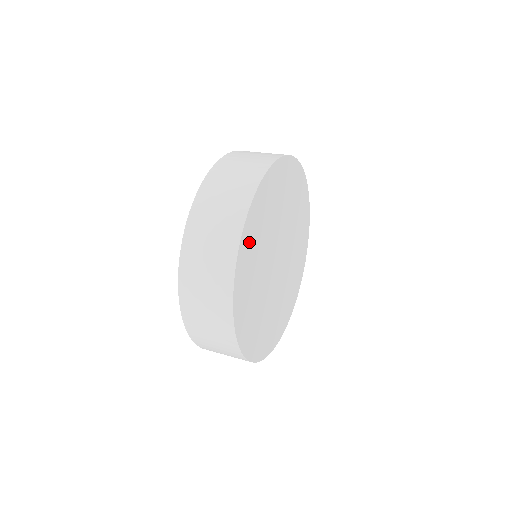
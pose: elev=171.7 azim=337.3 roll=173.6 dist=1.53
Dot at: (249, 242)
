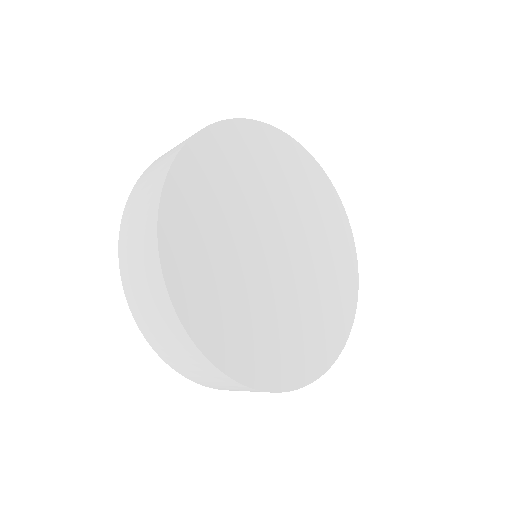
Dot at: (201, 168)
